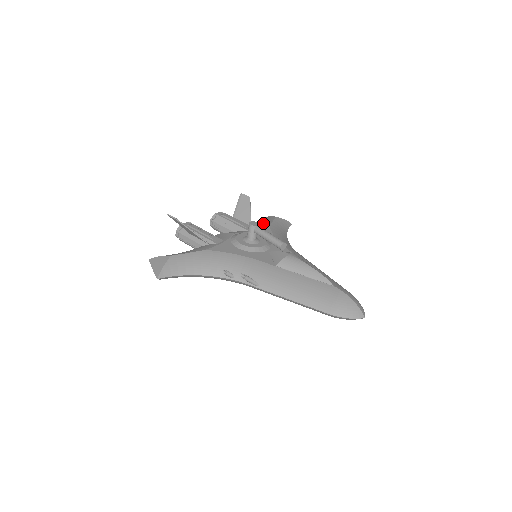
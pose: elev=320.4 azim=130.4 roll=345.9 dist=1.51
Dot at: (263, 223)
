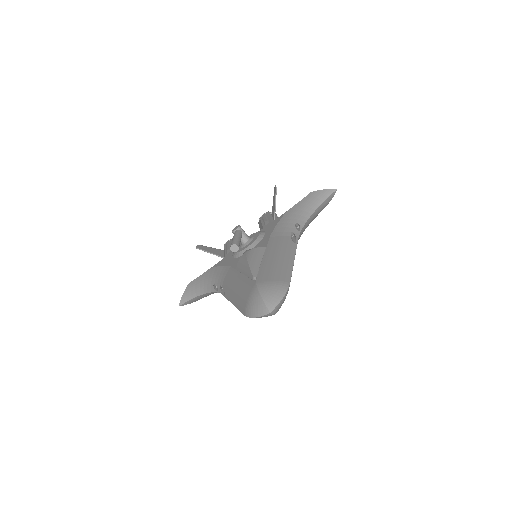
Dot at: occluded
